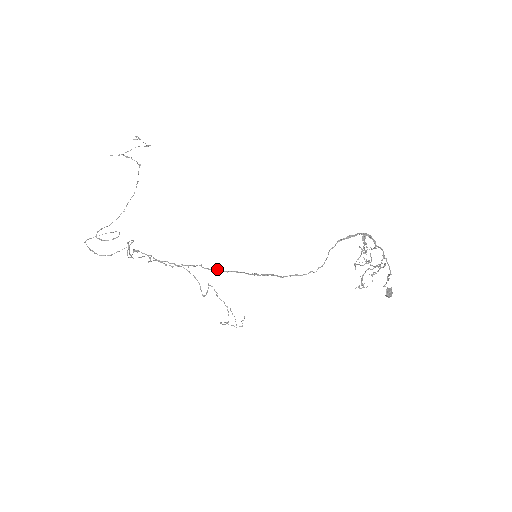
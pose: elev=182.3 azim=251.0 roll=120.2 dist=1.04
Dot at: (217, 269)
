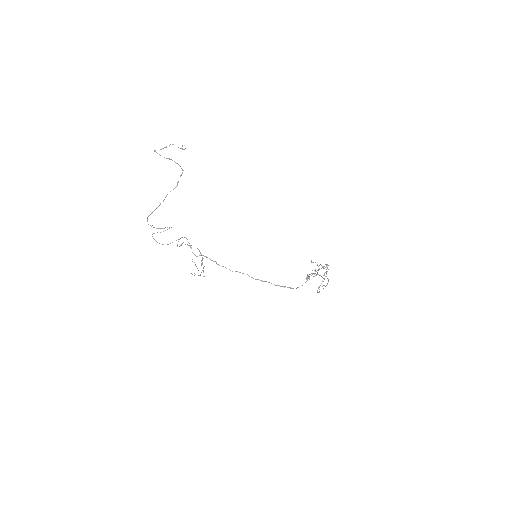
Dot at: occluded
